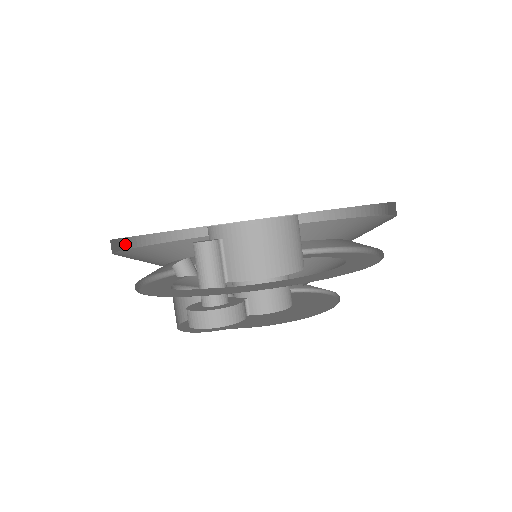
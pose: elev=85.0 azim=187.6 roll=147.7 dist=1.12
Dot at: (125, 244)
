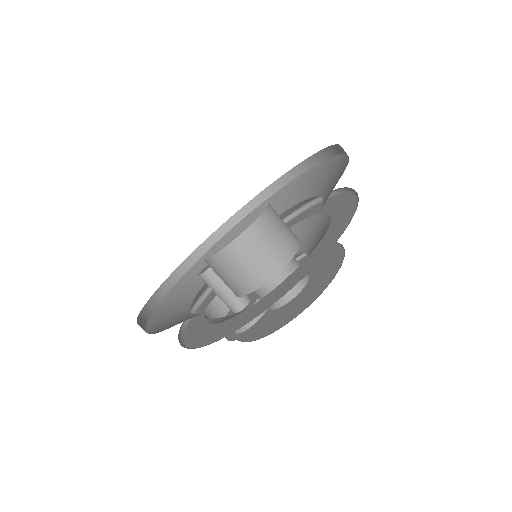
Dot at: (198, 254)
